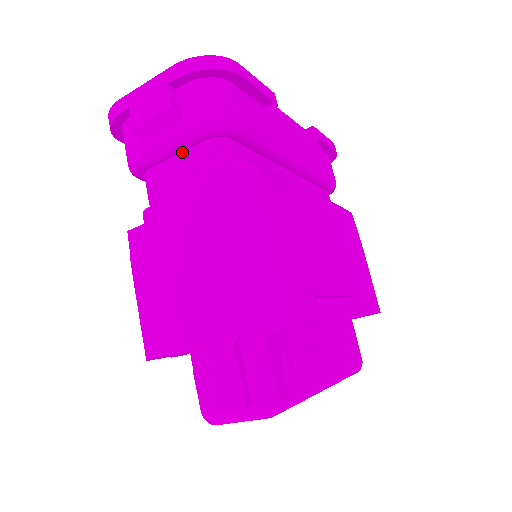
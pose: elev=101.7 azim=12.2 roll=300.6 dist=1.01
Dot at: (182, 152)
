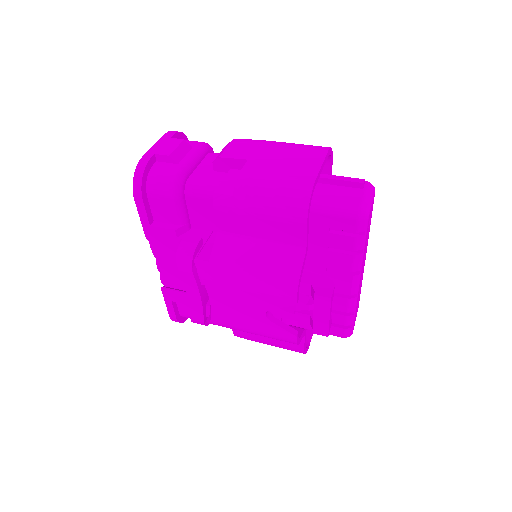
Dot at: (201, 163)
